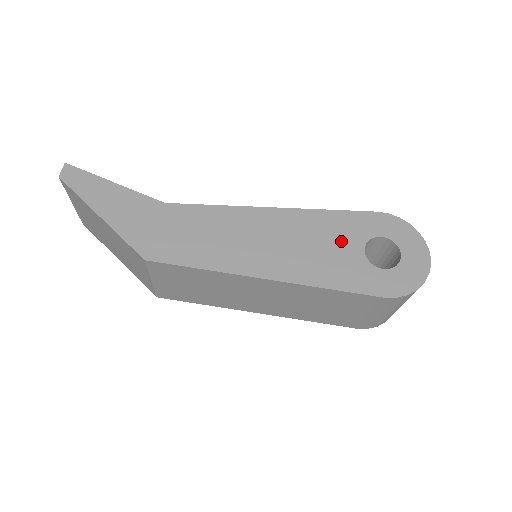
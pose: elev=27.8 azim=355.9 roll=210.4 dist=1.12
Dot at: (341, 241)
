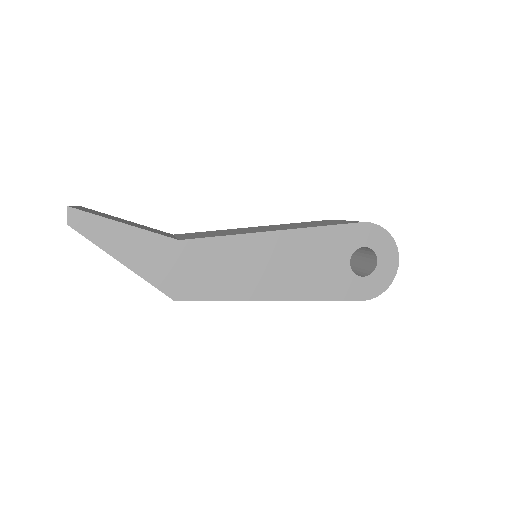
Dot at: (332, 256)
